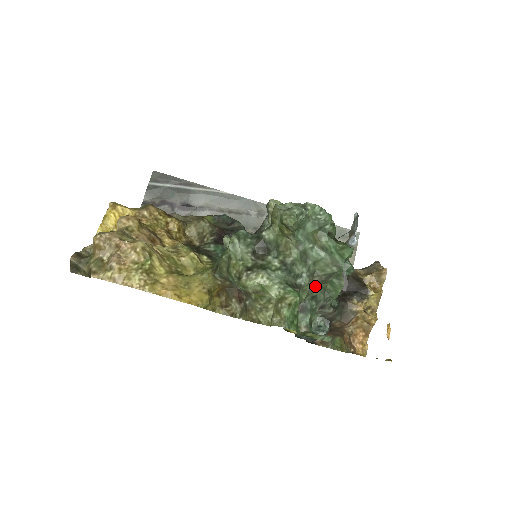
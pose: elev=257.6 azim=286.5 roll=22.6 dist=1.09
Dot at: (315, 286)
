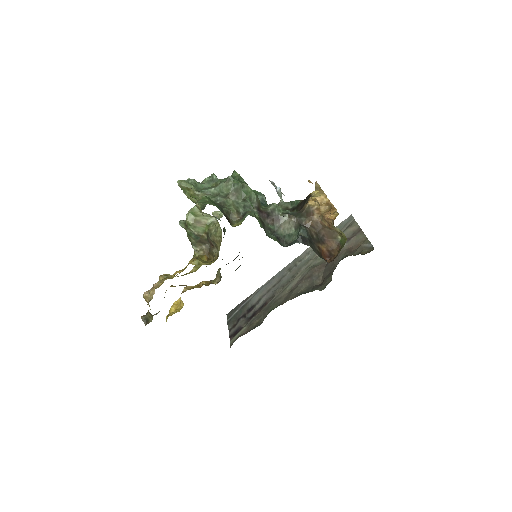
Dot at: (239, 202)
